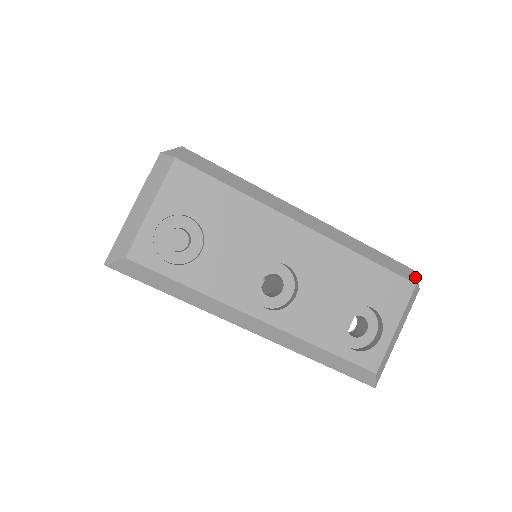
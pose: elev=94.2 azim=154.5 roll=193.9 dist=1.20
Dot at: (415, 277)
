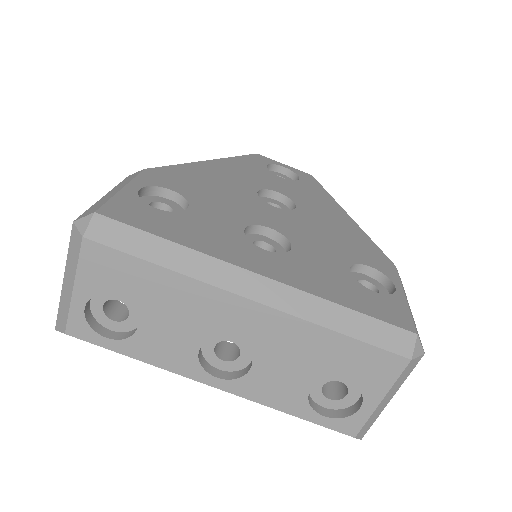
Dot at: (414, 347)
